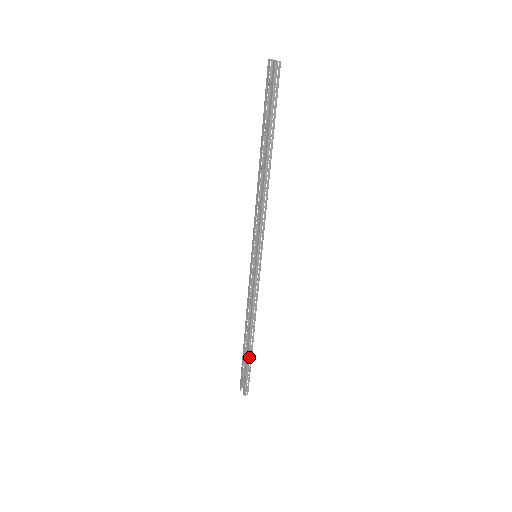
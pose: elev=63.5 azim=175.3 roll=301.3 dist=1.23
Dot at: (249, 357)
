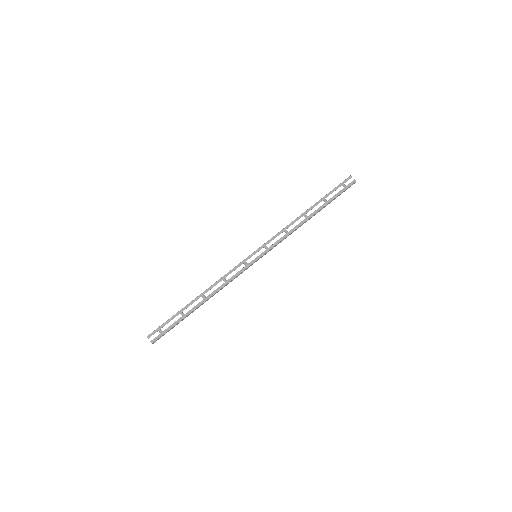
Dot at: (187, 316)
